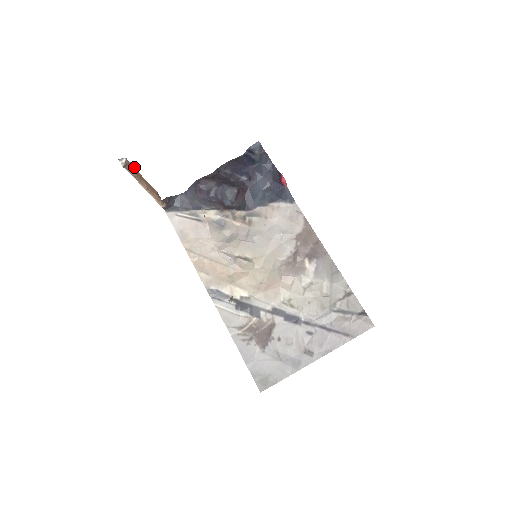
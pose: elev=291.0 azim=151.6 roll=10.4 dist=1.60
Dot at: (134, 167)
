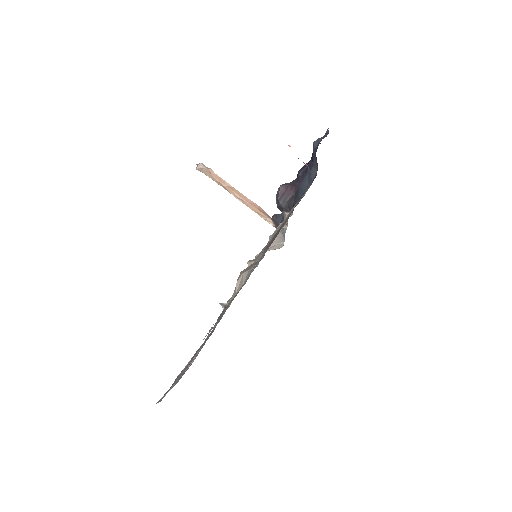
Dot at: occluded
